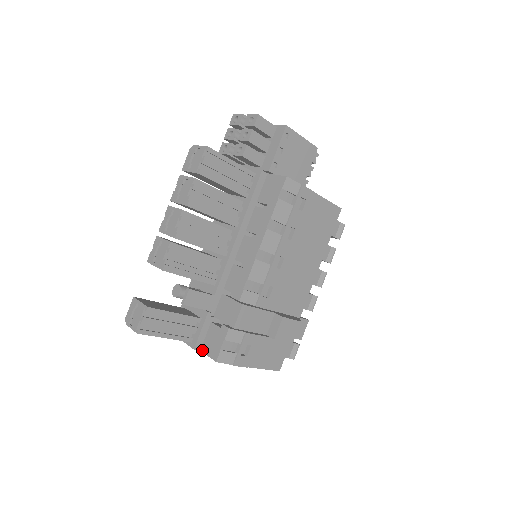
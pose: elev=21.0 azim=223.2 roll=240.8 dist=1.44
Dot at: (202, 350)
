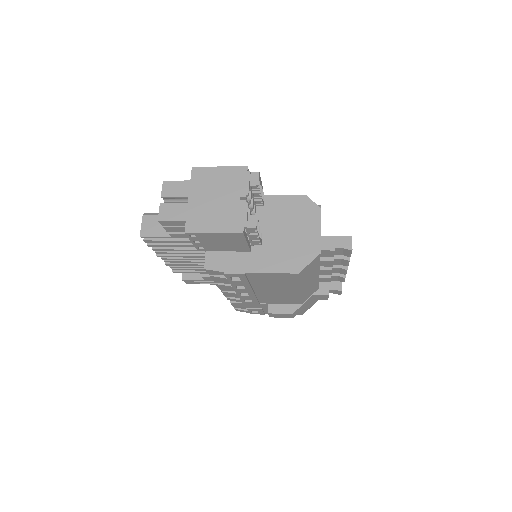
Dot at: occluded
